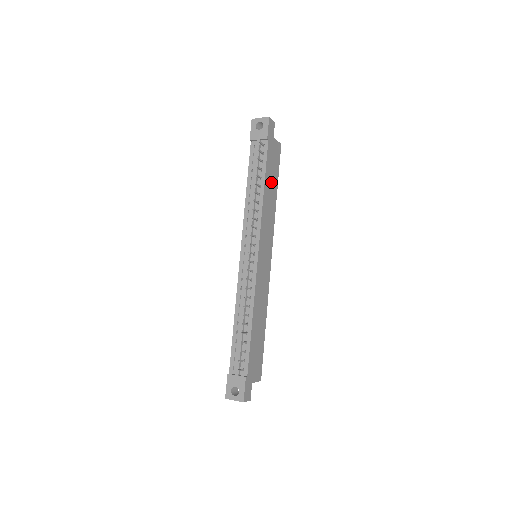
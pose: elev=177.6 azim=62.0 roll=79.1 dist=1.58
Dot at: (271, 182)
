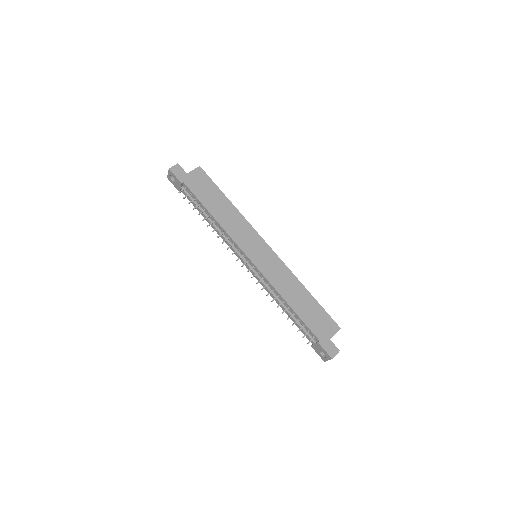
Dot at: (215, 202)
